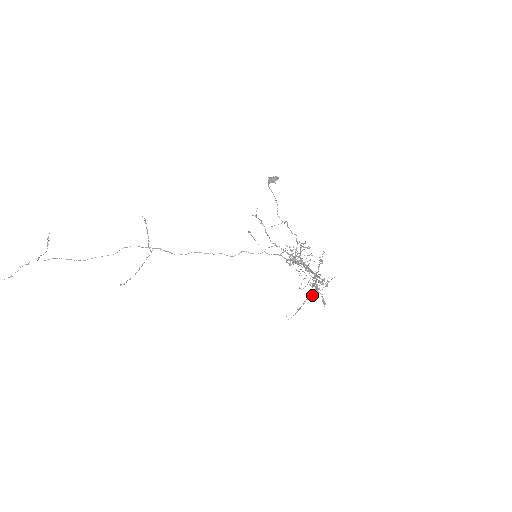
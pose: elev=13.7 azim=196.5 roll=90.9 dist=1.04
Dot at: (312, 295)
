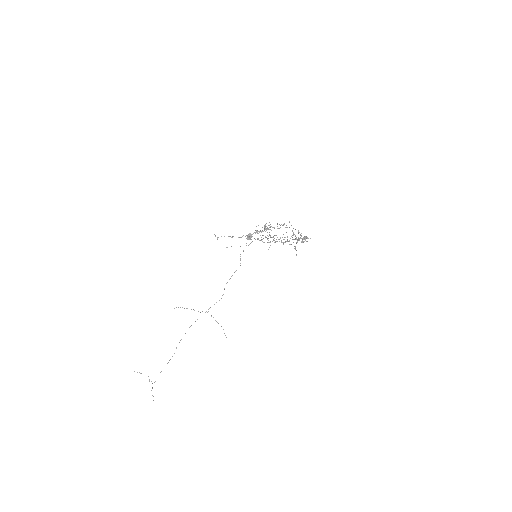
Dot at: occluded
